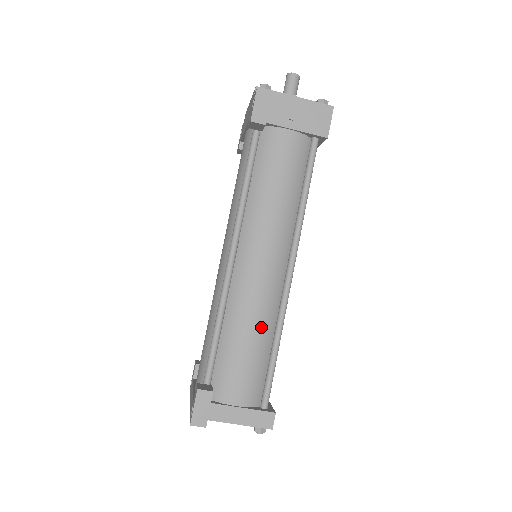
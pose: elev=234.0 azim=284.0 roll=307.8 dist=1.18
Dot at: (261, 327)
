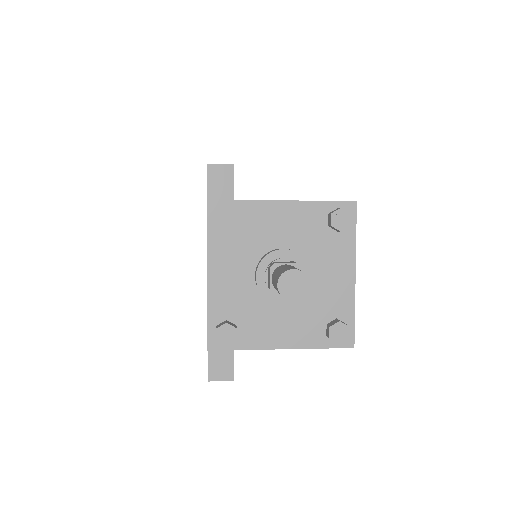
Dot at: occluded
